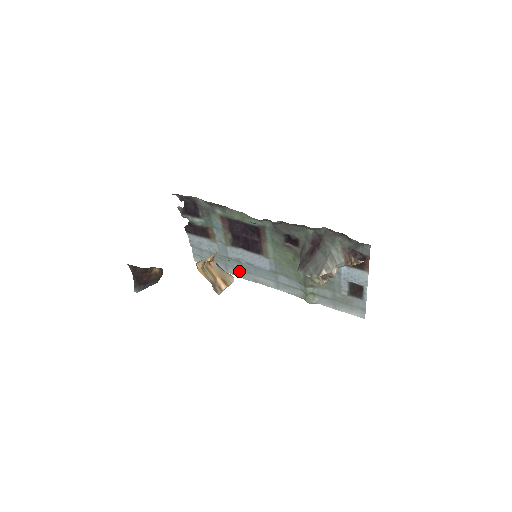
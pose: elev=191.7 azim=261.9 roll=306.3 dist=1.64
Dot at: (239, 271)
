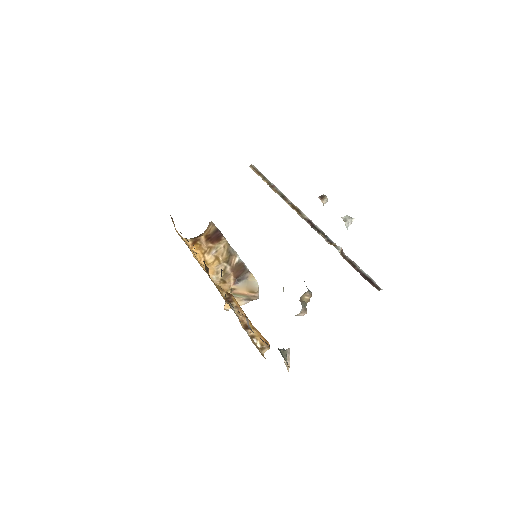
Dot at: occluded
